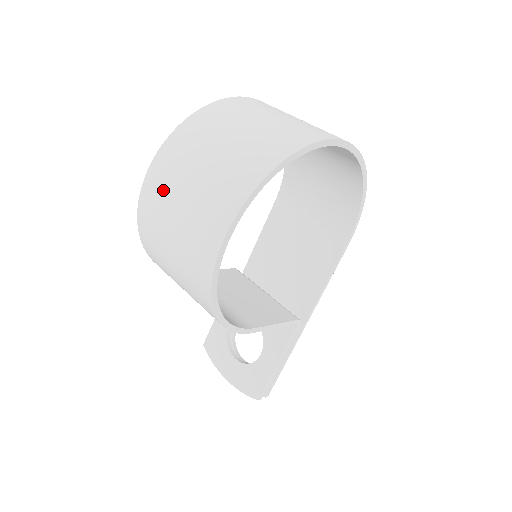
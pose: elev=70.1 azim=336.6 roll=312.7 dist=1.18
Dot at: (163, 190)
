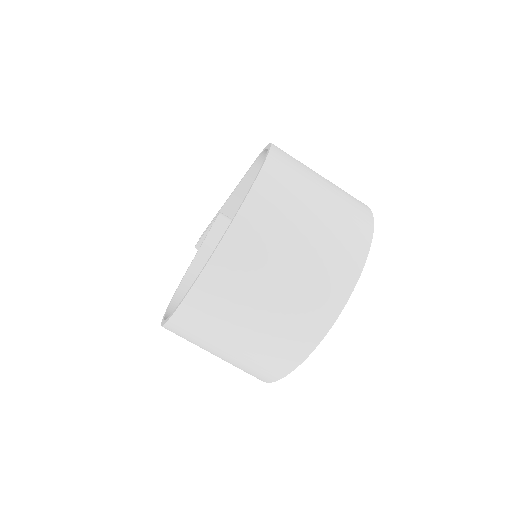
Dot at: (195, 339)
